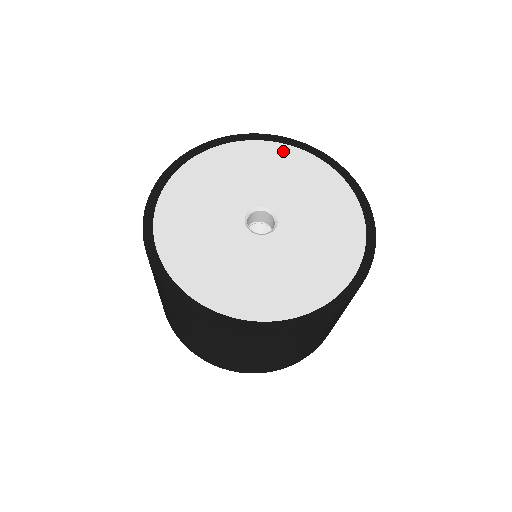
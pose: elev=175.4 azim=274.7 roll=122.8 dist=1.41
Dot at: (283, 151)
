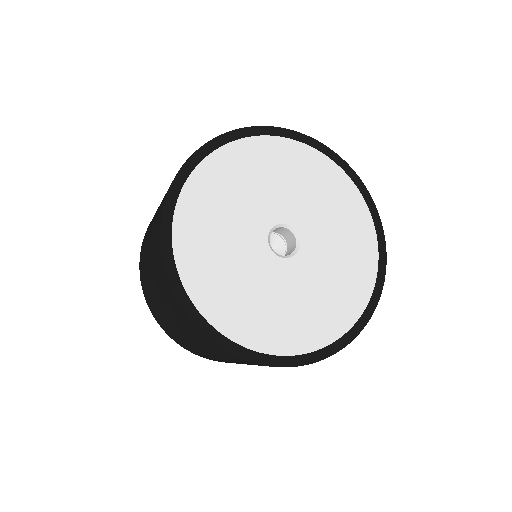
Dot at: (239, 151)
